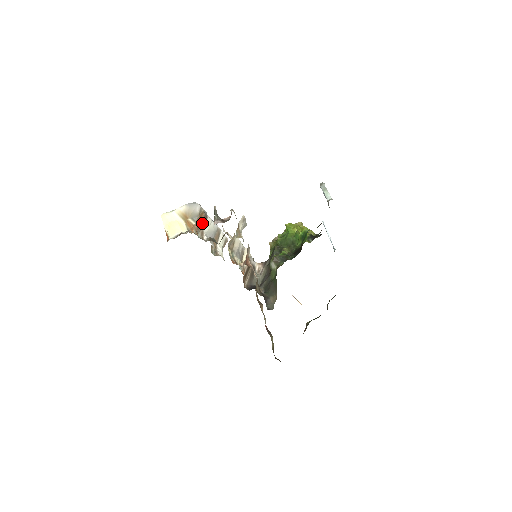
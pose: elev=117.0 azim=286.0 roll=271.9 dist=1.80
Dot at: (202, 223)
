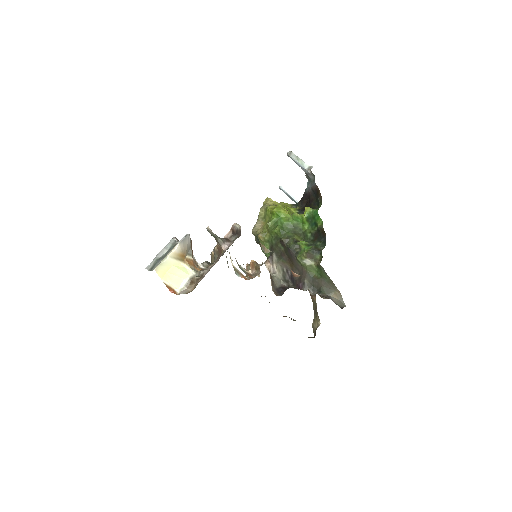
Dot at: occluded
